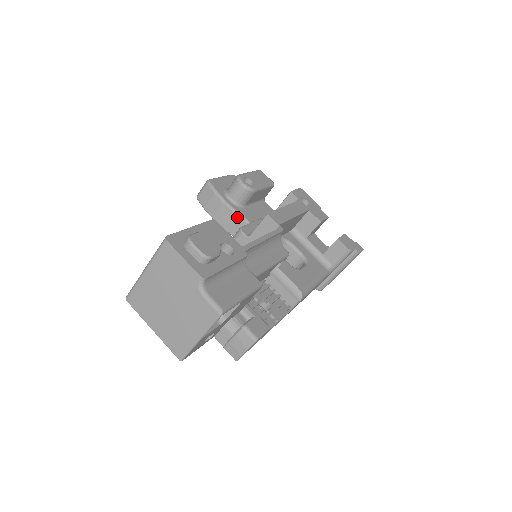
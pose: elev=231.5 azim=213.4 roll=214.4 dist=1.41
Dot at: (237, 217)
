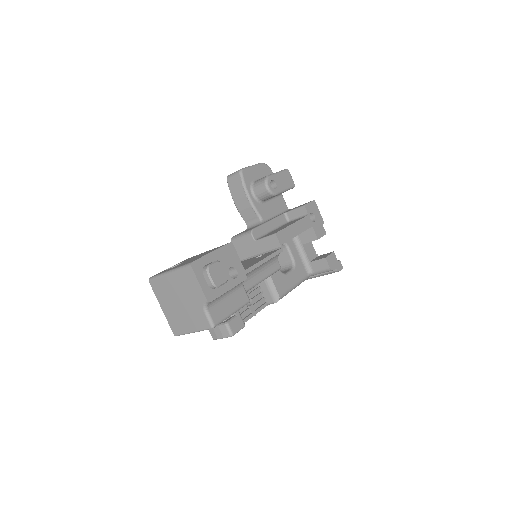
Dot at: (253, 211)
